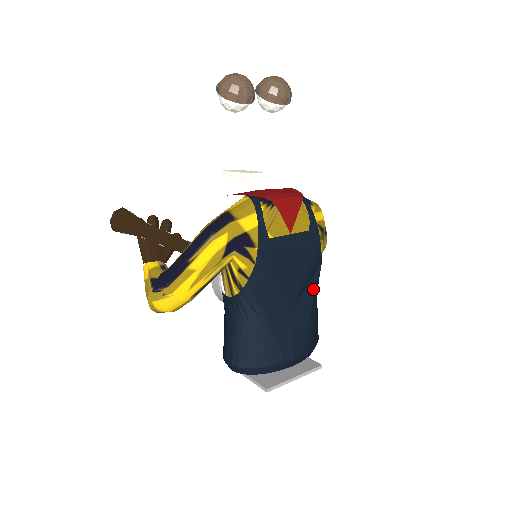
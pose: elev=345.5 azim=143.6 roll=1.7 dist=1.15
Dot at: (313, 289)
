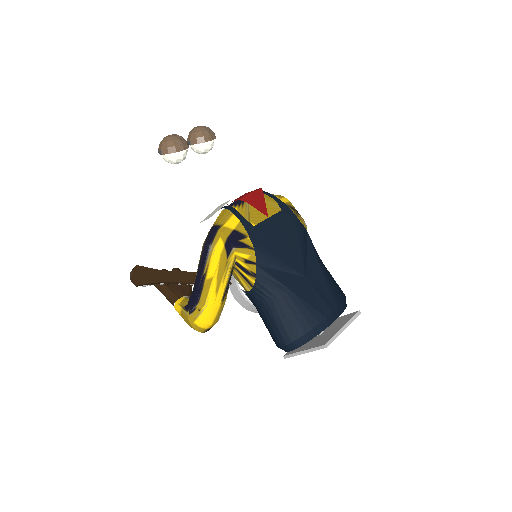
Dot at: (313, 254)
